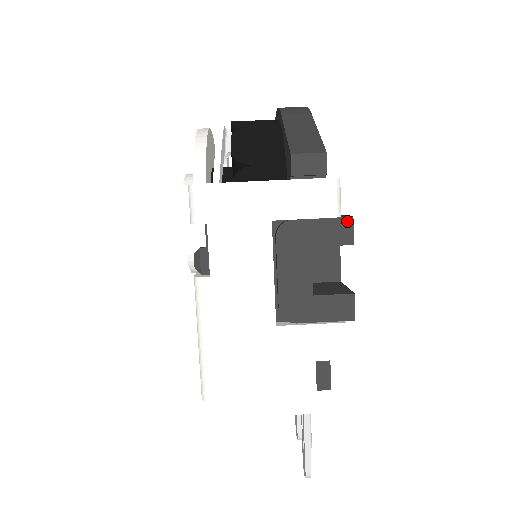
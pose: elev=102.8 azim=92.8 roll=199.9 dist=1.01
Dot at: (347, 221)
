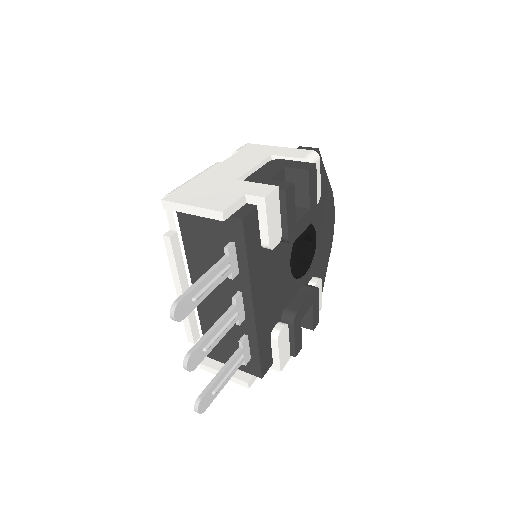
Dot at: (312, 164)
